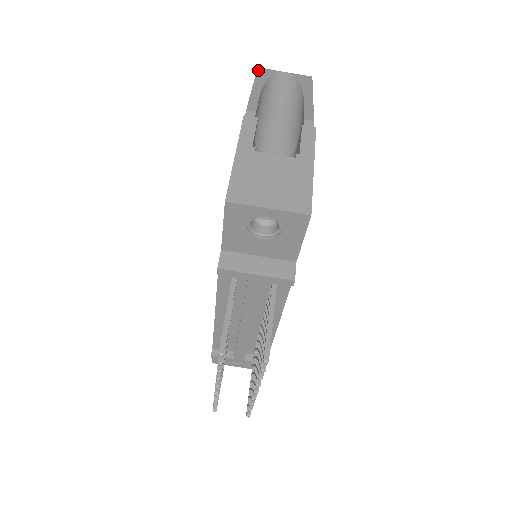
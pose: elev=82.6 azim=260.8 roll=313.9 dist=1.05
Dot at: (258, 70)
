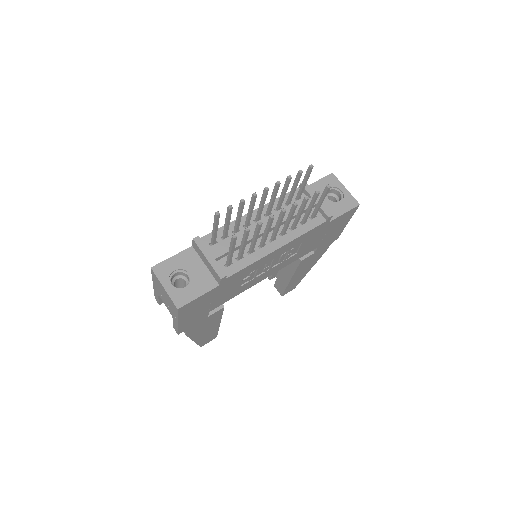
Dot at: occluded
